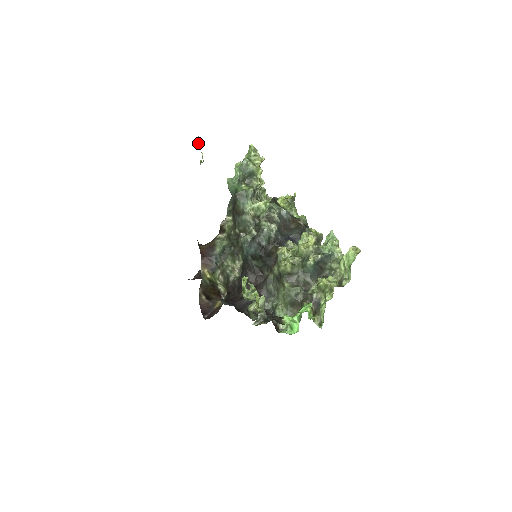
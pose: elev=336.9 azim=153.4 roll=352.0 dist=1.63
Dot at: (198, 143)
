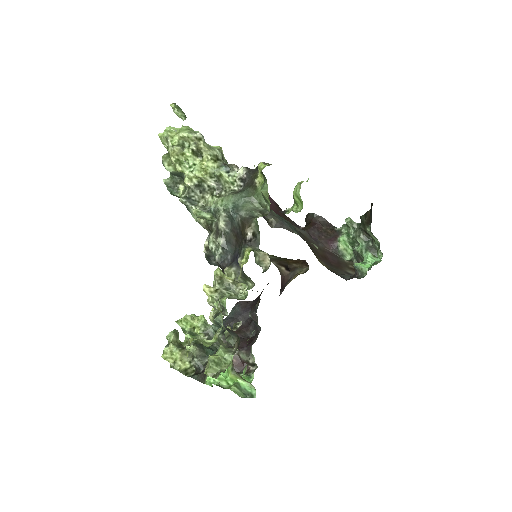
Dot at: (176, 112)
